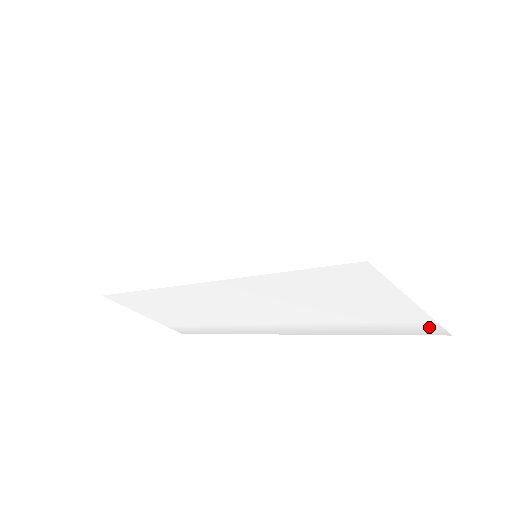
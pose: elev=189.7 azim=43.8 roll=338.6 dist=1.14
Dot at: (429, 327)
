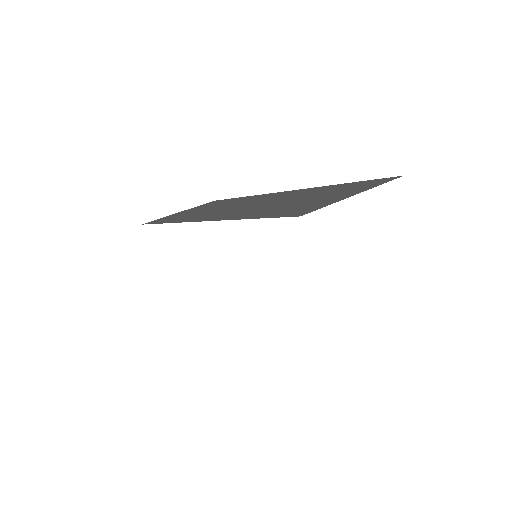
Dot at: occluded
